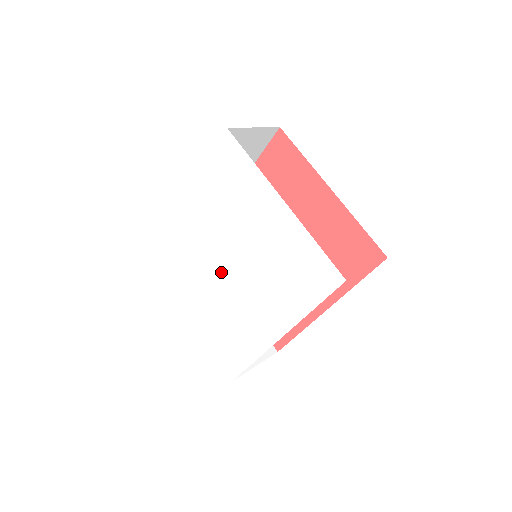
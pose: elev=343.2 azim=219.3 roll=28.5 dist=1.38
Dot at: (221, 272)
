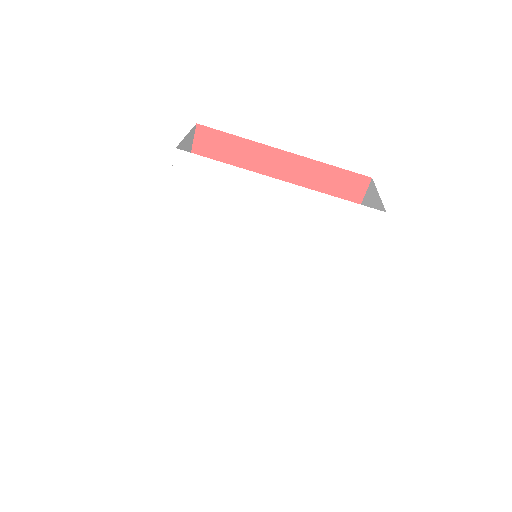
Dot at: (245, 291)
